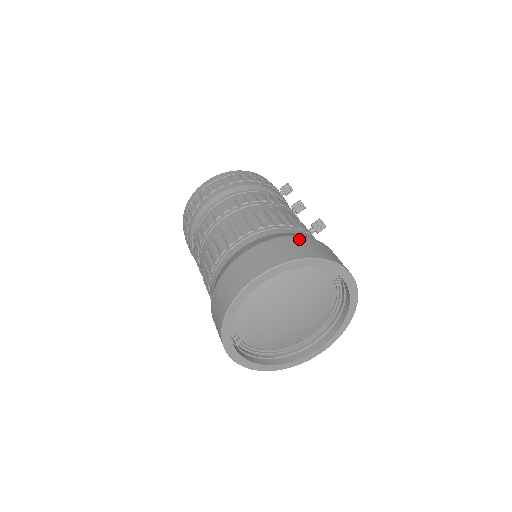
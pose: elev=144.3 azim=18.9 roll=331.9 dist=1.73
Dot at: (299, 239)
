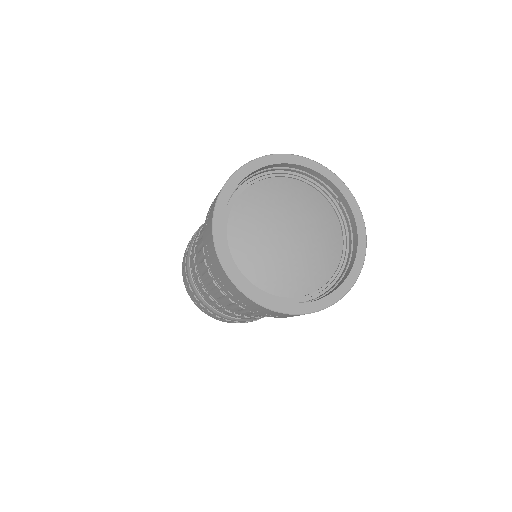
Dot at: occluded
